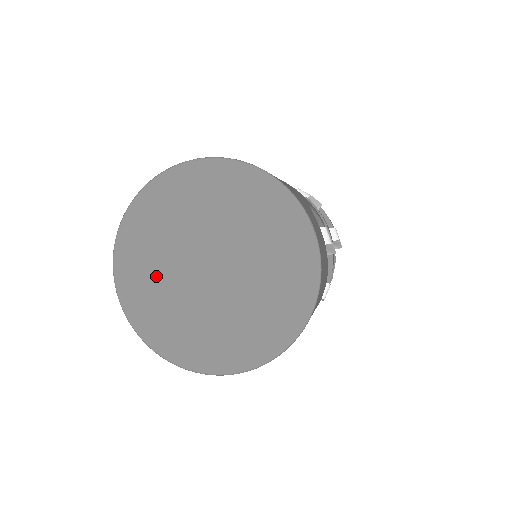
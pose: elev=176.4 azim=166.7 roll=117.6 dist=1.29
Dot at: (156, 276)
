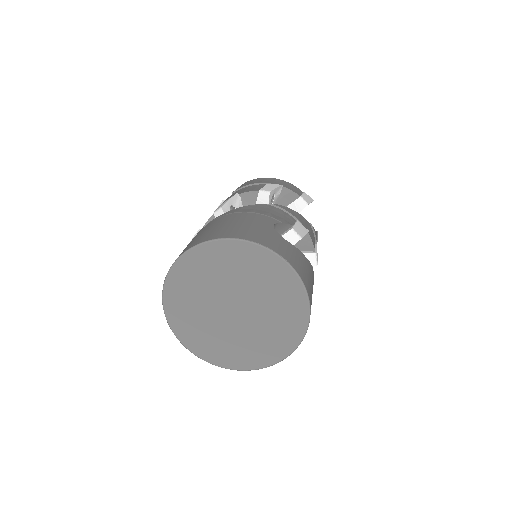
Dot at: (204, 328)
